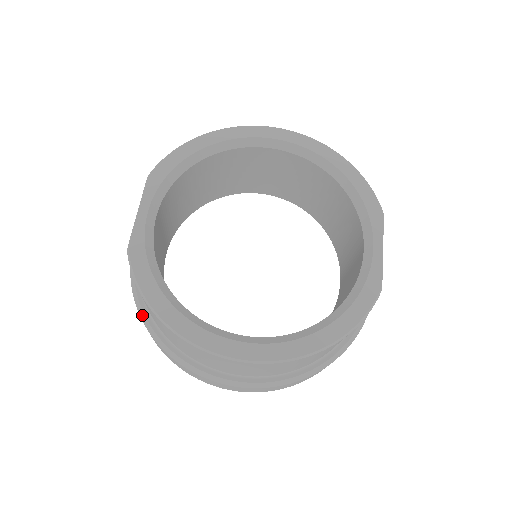
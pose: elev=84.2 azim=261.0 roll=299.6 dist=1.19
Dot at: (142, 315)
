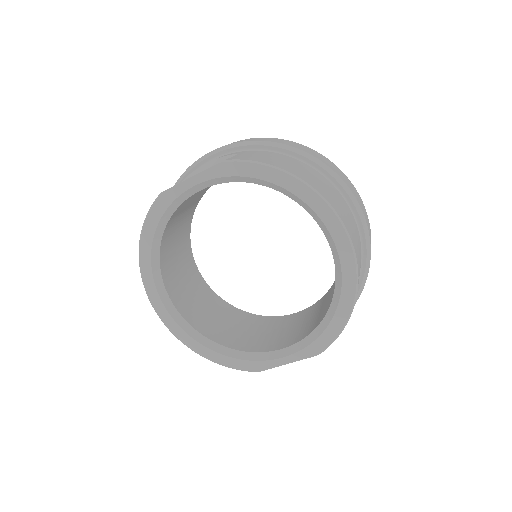
Dot at: occluded
